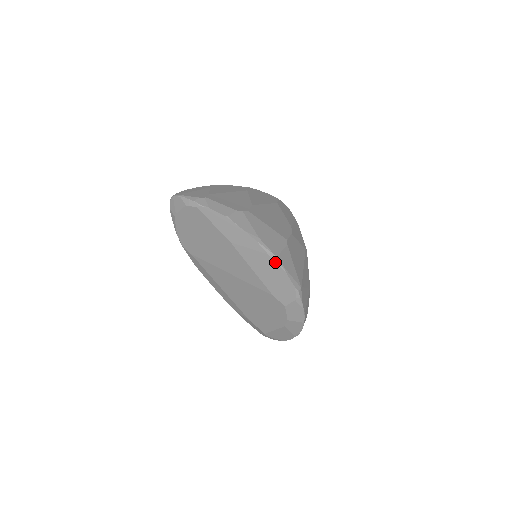
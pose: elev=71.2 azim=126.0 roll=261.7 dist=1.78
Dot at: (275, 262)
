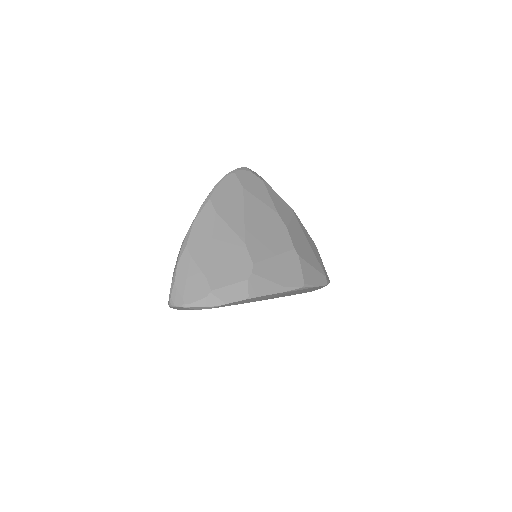
Dot at: (304, 289)
